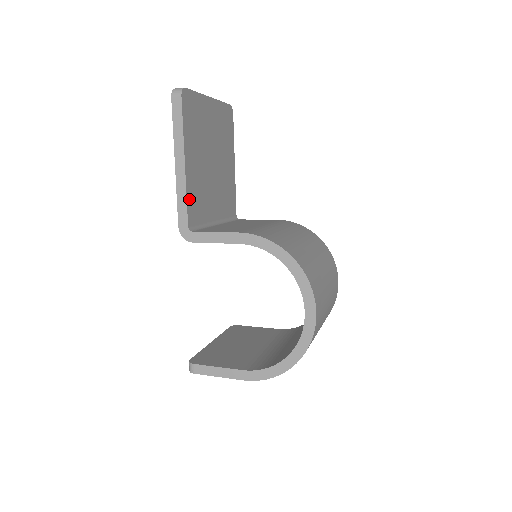
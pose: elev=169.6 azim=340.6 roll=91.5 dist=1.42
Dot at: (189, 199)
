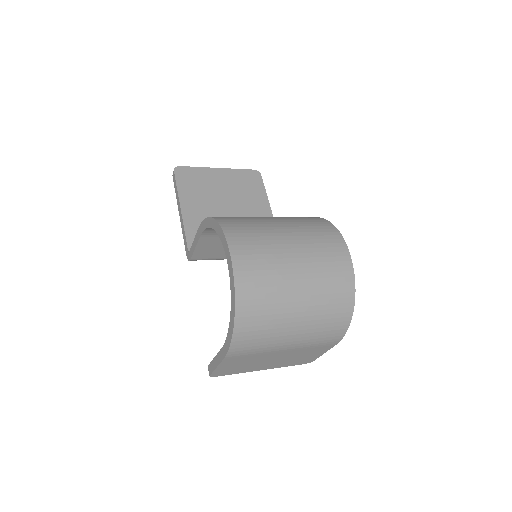
Dot at: (189, 231)
